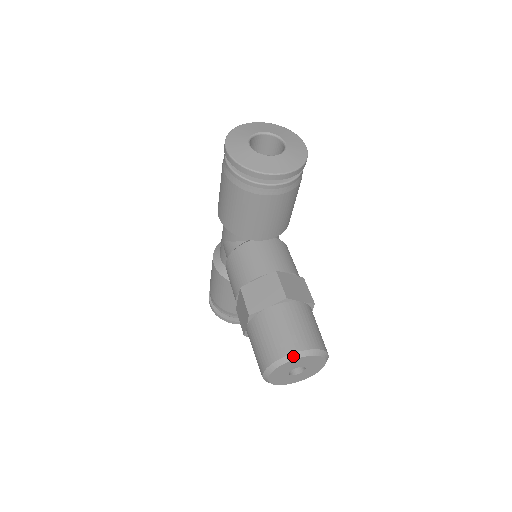
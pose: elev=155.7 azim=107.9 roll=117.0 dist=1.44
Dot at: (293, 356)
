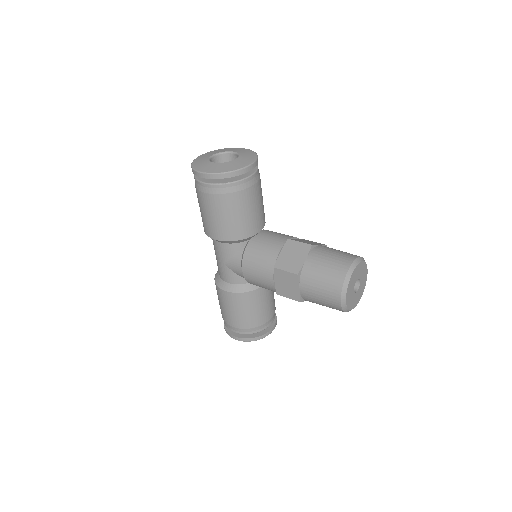
Dot at: (351, 268)
